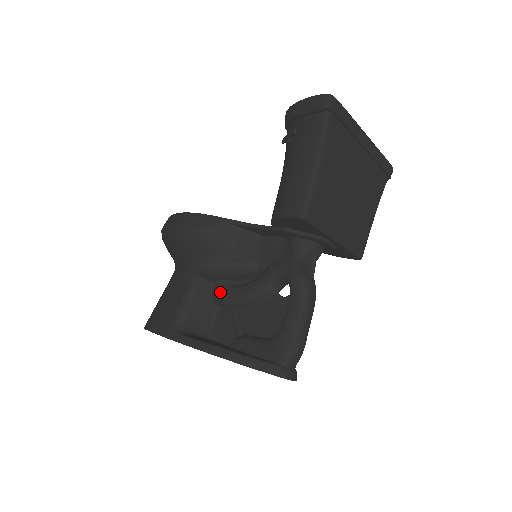
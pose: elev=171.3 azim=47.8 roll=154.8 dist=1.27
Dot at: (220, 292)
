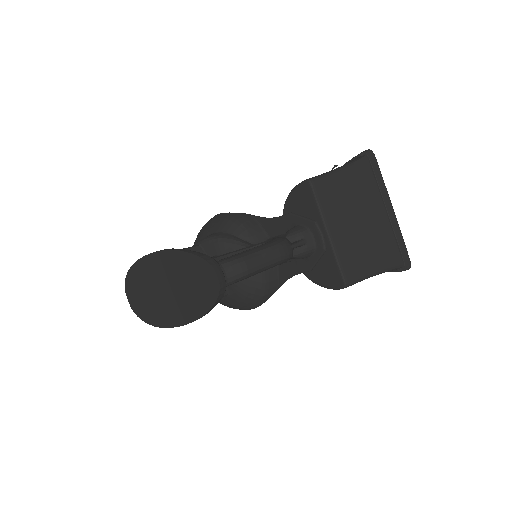
Dot at: occluded
